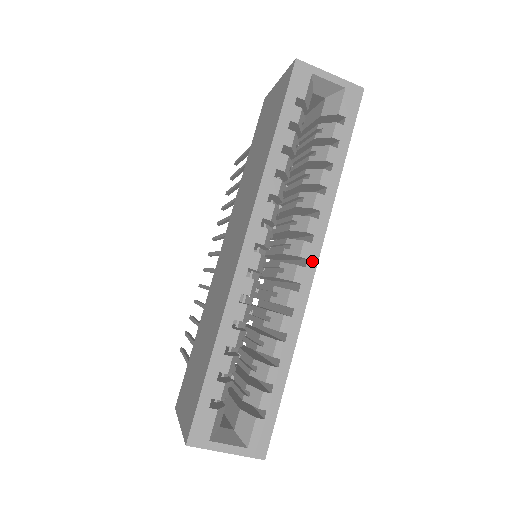
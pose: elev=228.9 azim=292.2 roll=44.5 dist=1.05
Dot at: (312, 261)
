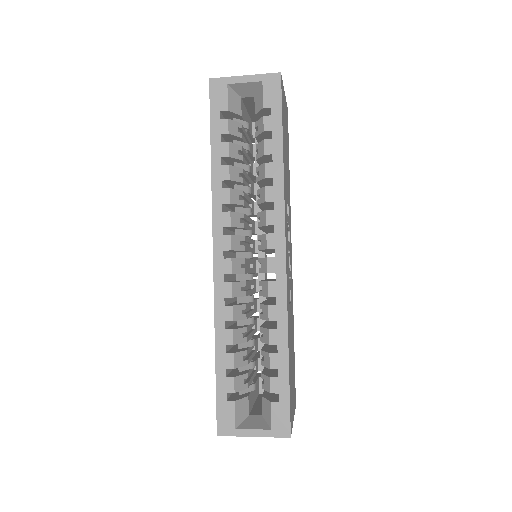
Dot at: (280, 249)
